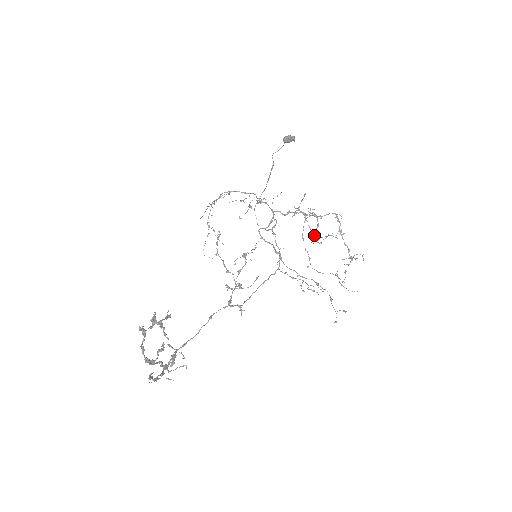
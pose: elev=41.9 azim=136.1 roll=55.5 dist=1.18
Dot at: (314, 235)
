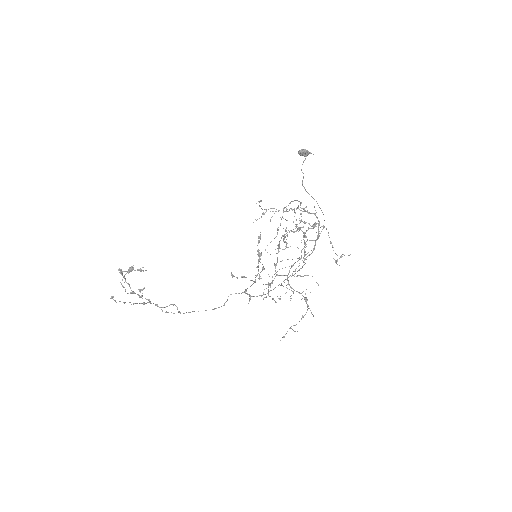
Dot at: (286, 247)
